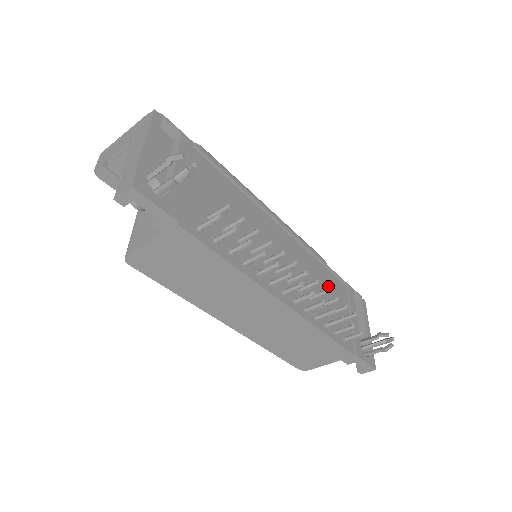
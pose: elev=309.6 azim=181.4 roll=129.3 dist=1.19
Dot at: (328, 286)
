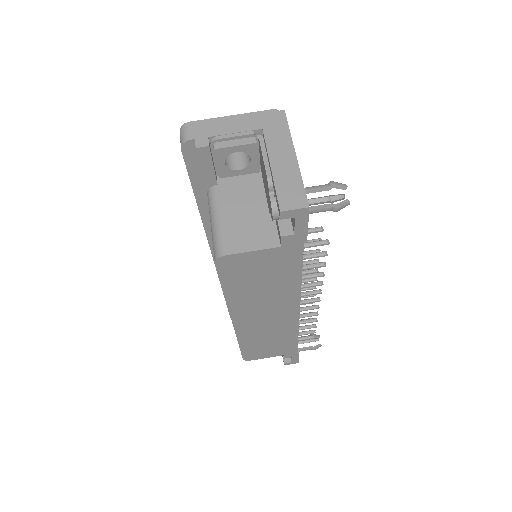
Dot at: occluded
